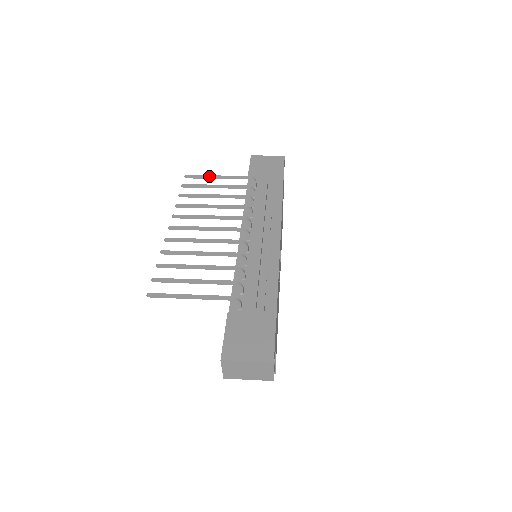
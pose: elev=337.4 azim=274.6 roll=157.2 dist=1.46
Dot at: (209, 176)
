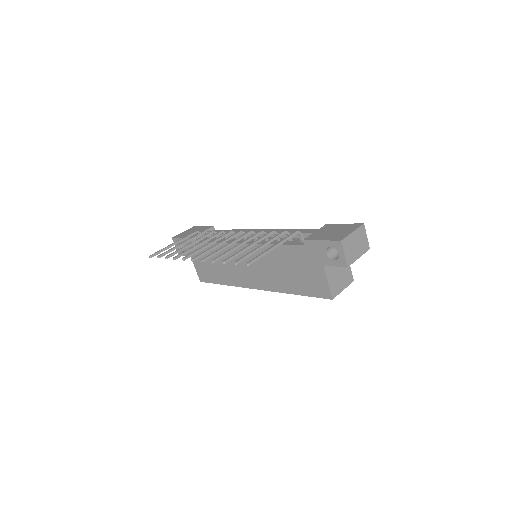
Dot at: (168, 246)
